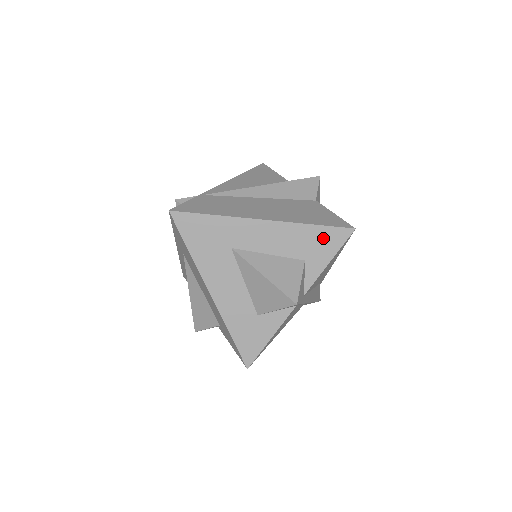
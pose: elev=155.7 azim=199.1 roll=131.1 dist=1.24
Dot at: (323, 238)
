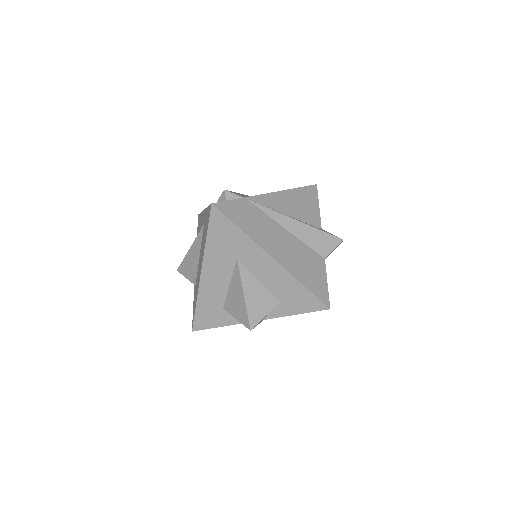
Dot at: (304, 298)
